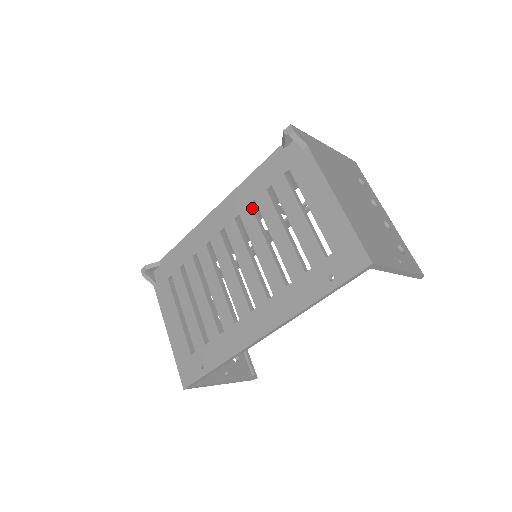
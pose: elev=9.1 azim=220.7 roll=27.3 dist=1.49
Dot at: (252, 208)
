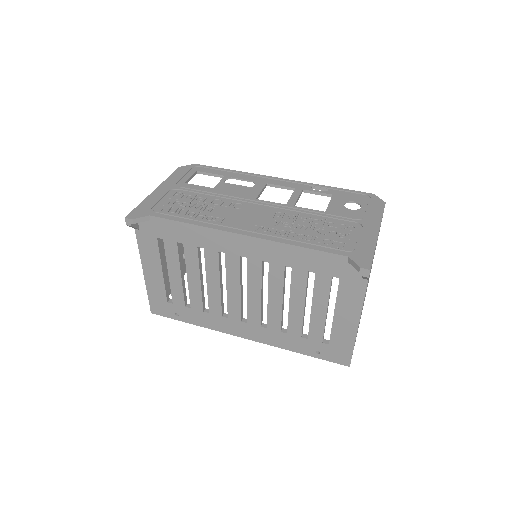
Dot at: (285, 269)
